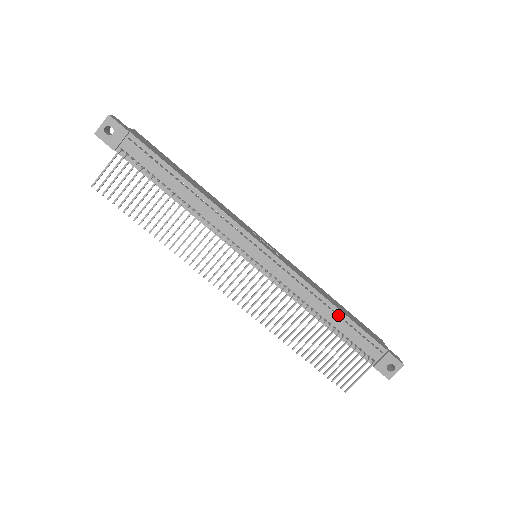
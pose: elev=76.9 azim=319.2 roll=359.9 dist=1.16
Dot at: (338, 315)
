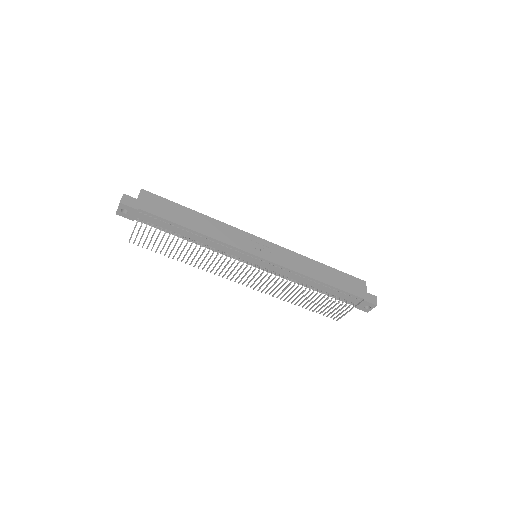
Dot at: (323, 284)
